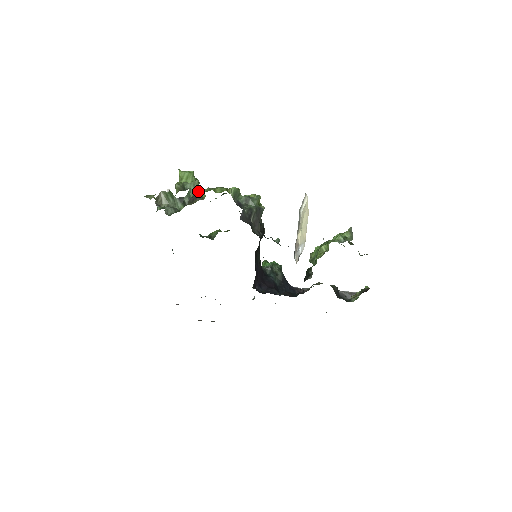
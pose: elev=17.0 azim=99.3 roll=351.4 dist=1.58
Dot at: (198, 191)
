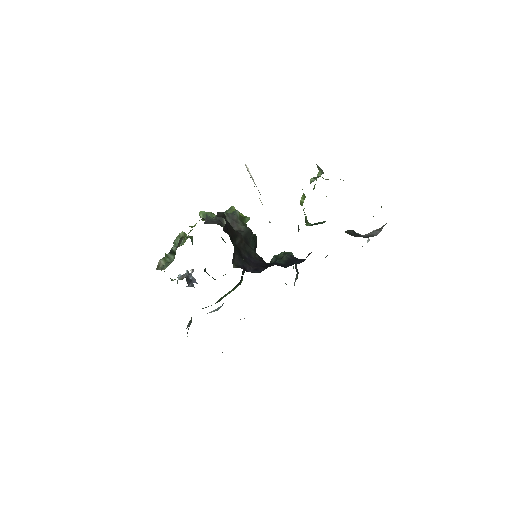
Dot at: (184, 238)
